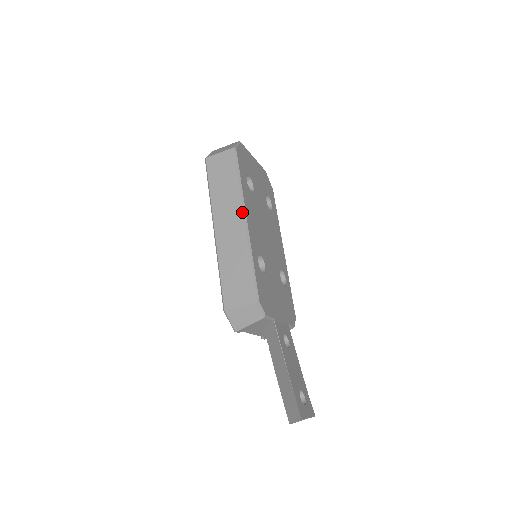
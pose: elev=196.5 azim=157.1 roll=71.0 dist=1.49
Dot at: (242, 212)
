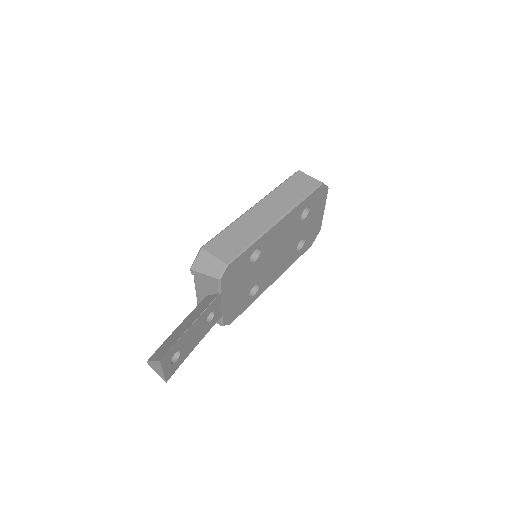
Dot at: (282, 214)
